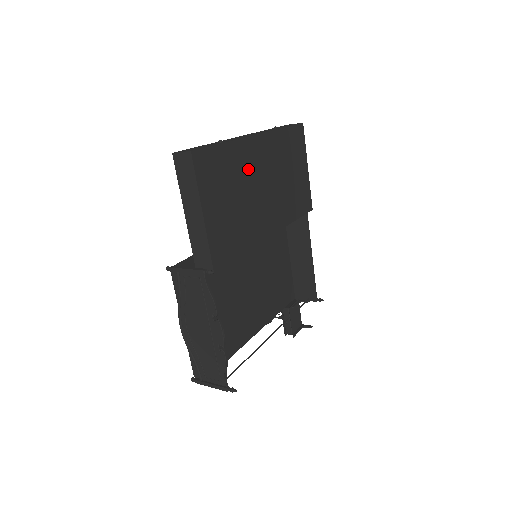
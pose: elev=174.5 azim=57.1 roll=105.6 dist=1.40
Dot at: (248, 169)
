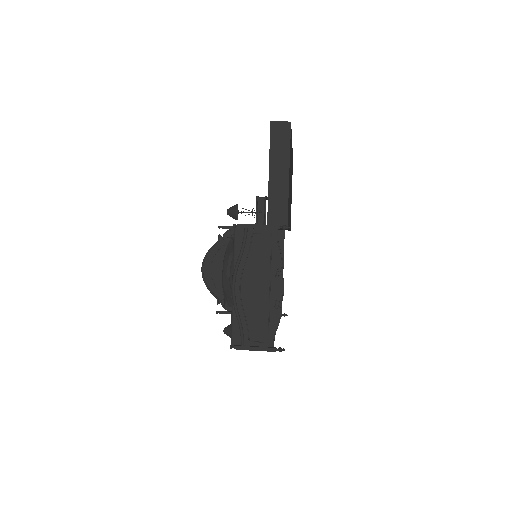
Dot at: occluded
